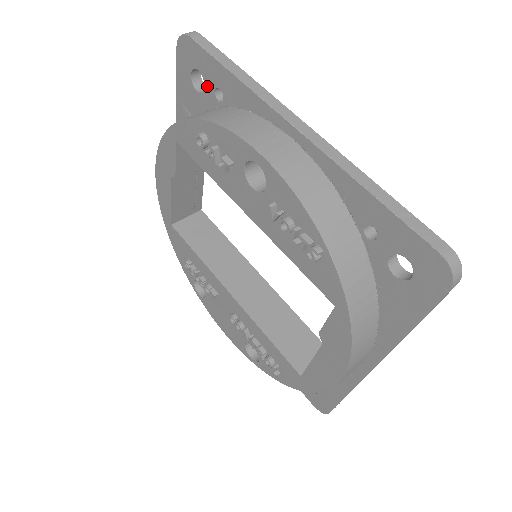
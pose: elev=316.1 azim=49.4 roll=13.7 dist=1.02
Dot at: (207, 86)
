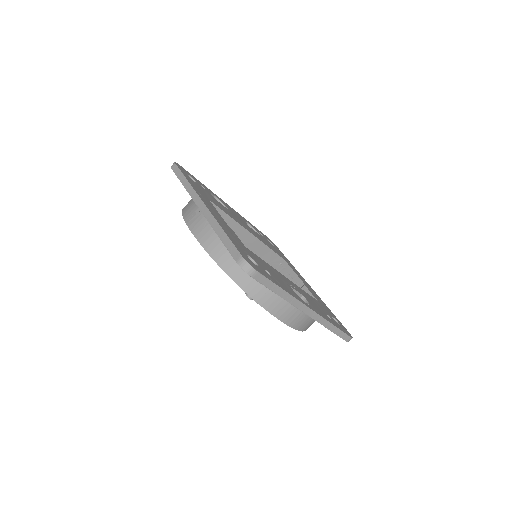
Dot at: occluded
